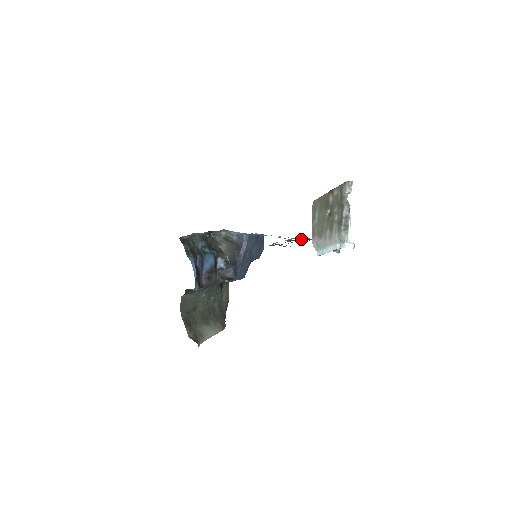
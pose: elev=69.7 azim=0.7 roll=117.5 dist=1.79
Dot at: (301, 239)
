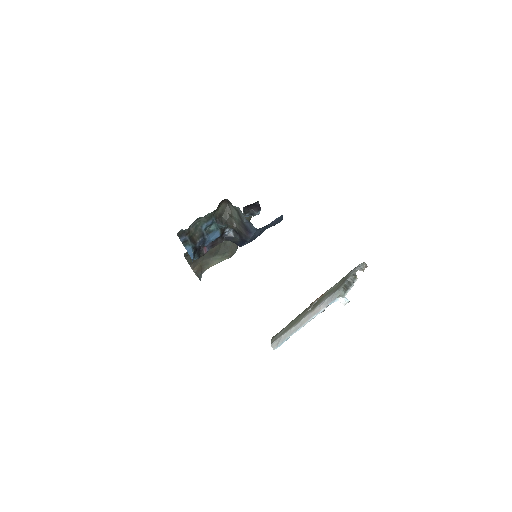
Dot at: occluded
